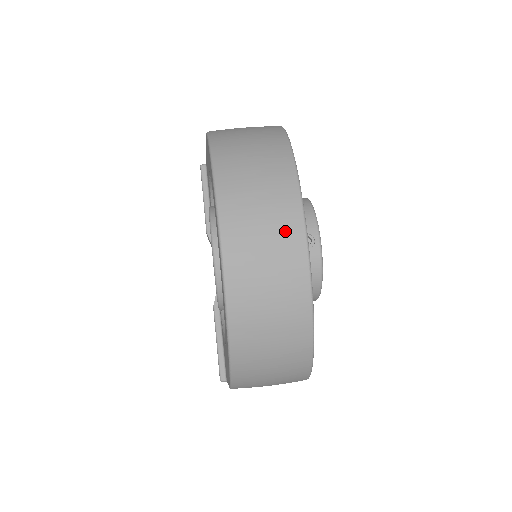
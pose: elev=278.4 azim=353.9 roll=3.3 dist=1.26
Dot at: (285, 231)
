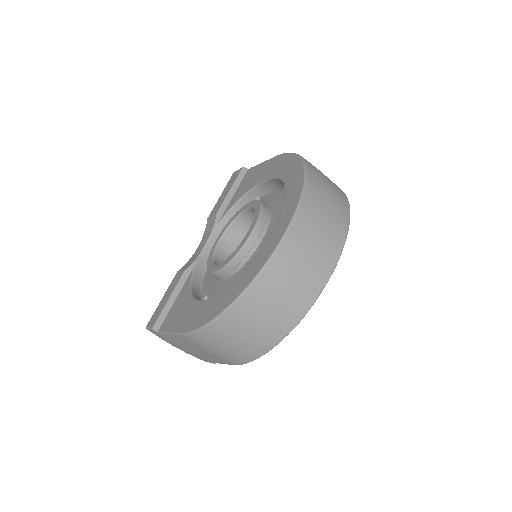
Dot at: (328, 251)
